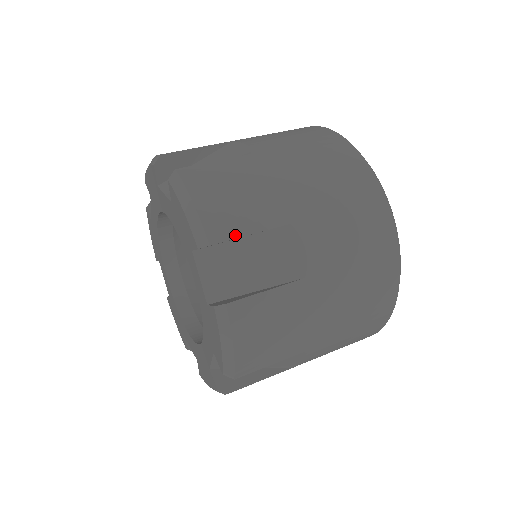
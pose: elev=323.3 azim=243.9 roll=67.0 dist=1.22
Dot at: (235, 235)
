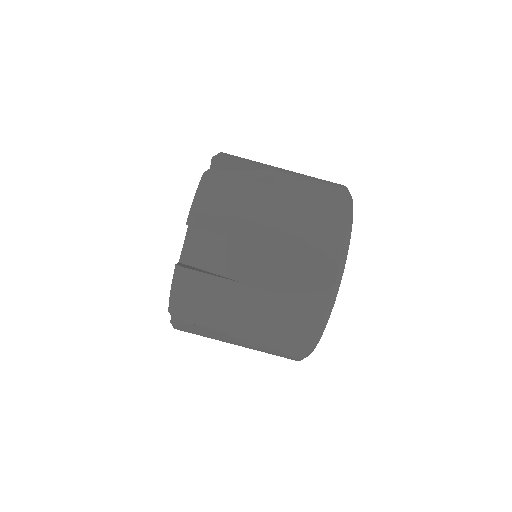
Dot at: (190, 322)
